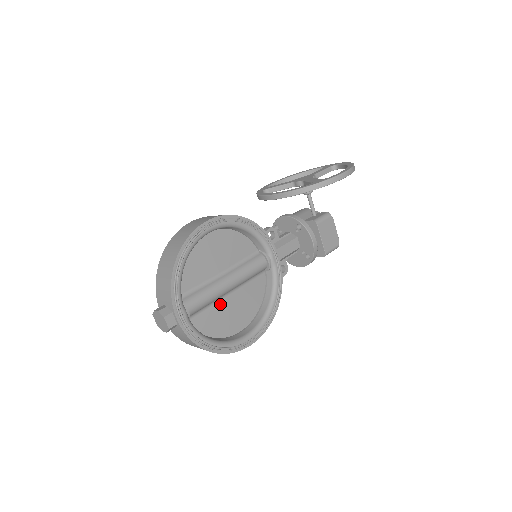
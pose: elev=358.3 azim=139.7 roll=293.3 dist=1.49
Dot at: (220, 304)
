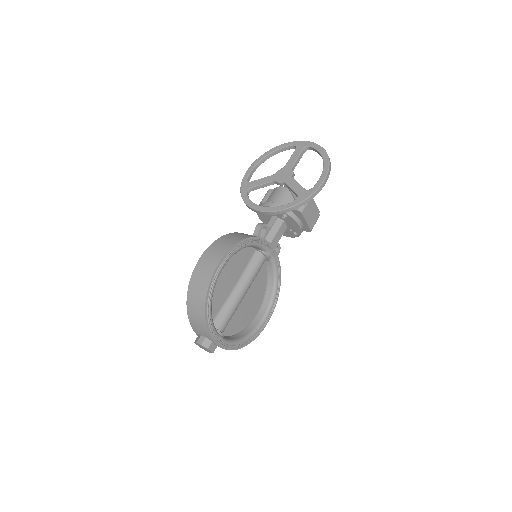
Dot at: (239, 308)
